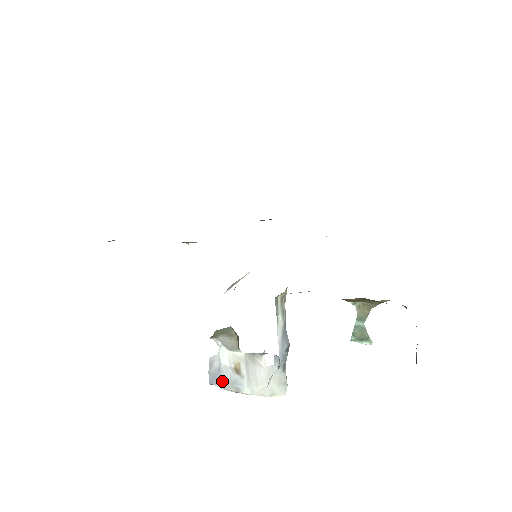
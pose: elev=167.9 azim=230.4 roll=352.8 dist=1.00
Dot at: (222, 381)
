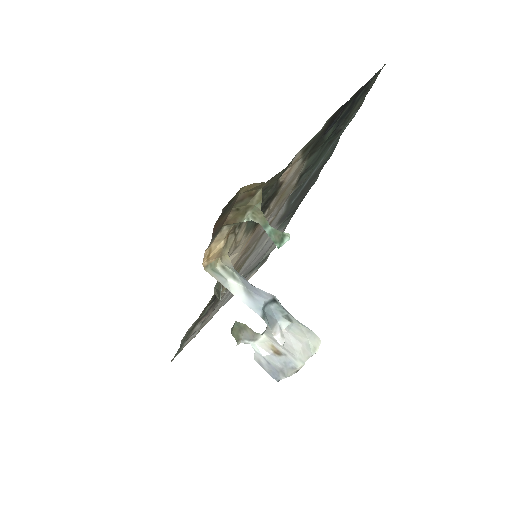
Dot at: (280, 371)
